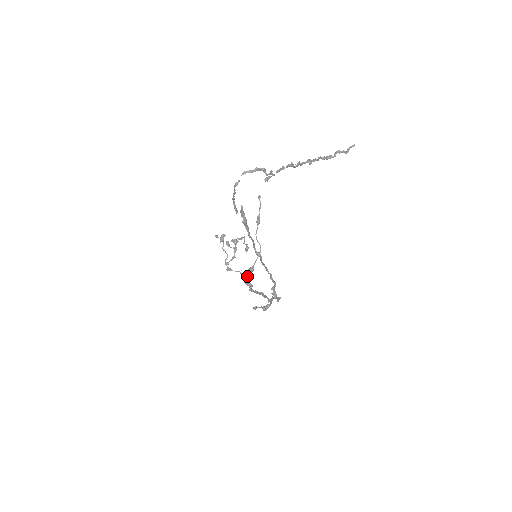
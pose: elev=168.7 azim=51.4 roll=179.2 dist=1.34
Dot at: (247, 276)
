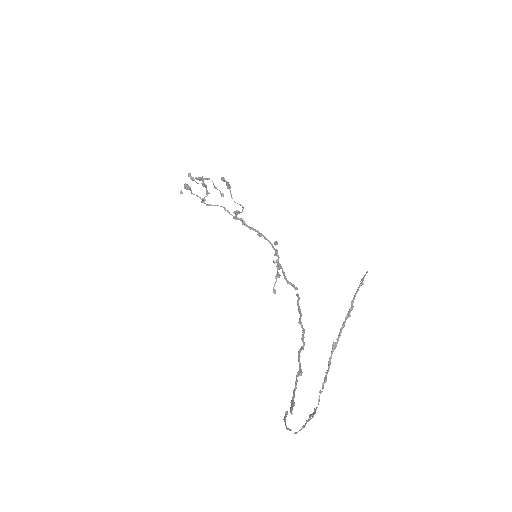
Dot at: occluded
